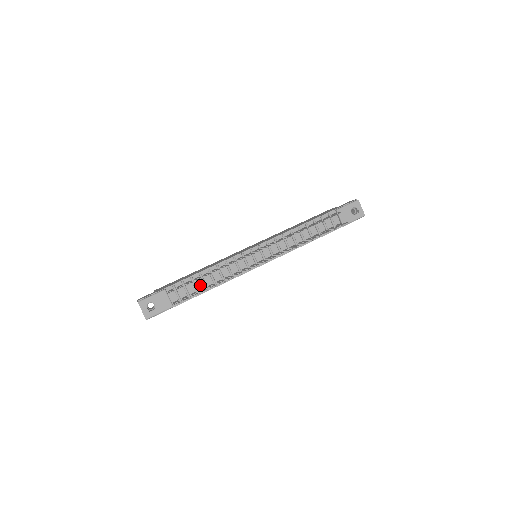
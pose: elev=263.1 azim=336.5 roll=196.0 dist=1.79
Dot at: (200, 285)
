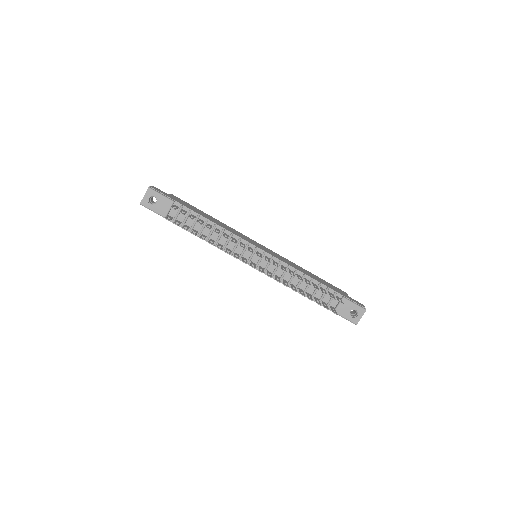
Dot at: (198, 227)
